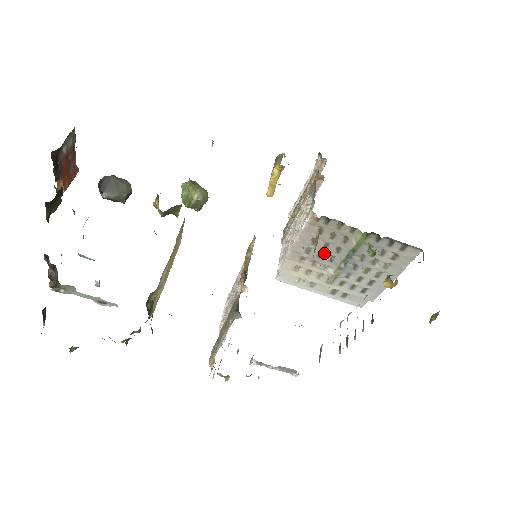
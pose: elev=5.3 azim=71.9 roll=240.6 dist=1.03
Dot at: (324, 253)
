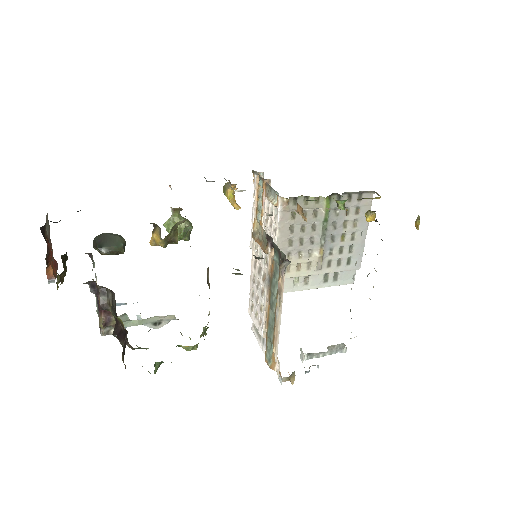
Dot at: (304, 237)
